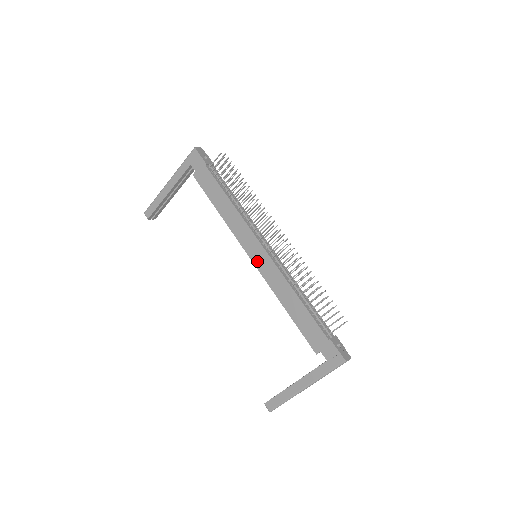
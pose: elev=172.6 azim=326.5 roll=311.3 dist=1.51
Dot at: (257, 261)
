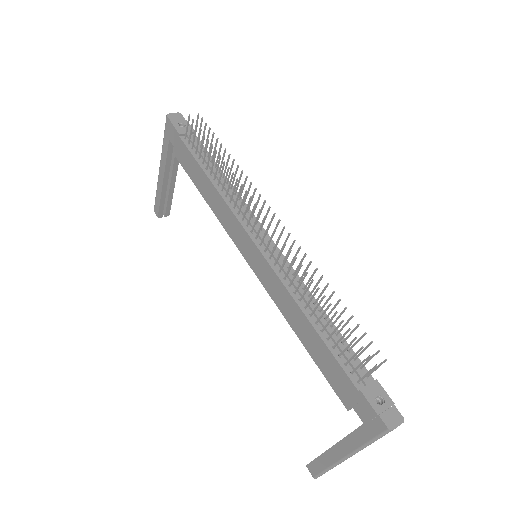
Dot at: (253, 265)
